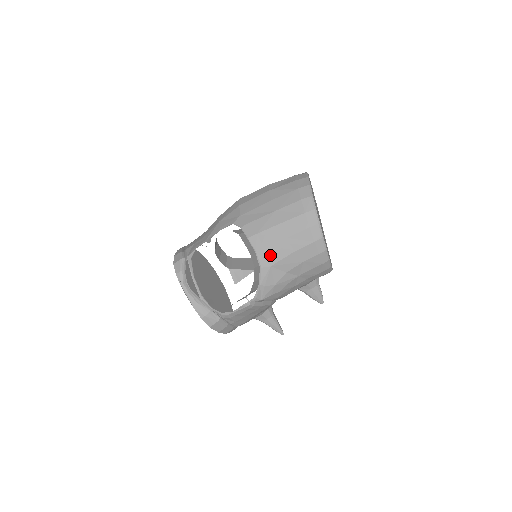
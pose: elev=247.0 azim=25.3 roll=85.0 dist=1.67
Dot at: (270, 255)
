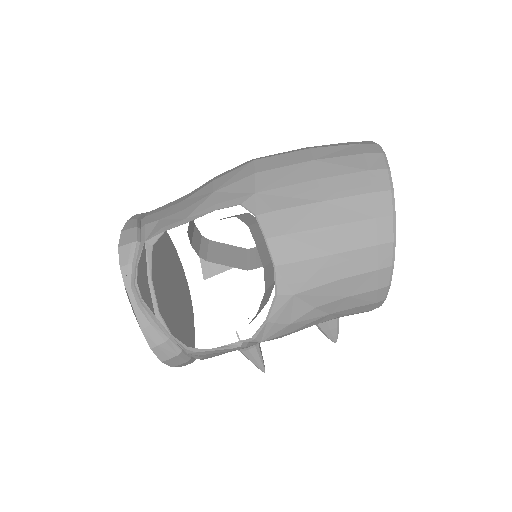
Dot at: (298, 276)
